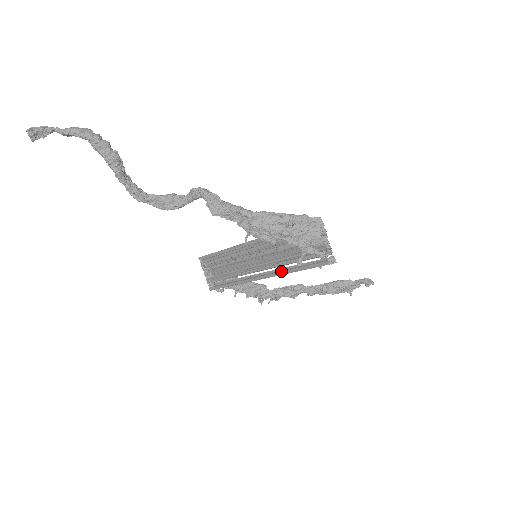
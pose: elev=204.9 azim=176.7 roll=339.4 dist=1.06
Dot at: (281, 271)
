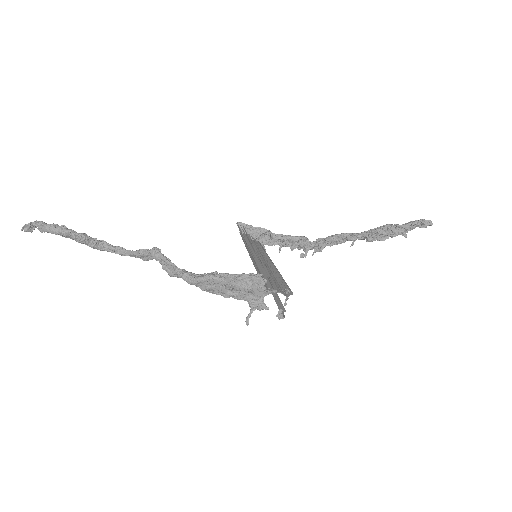
Dot at: occluded
